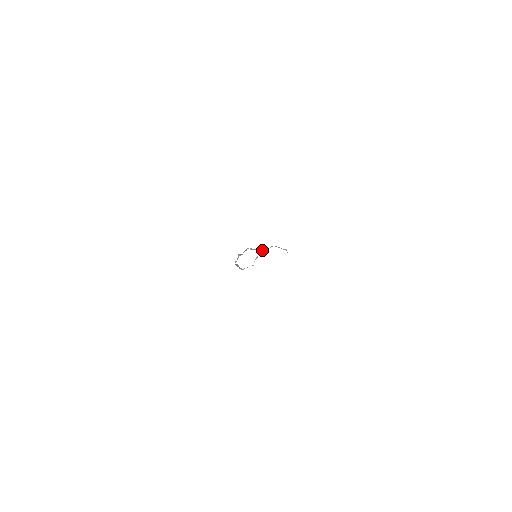
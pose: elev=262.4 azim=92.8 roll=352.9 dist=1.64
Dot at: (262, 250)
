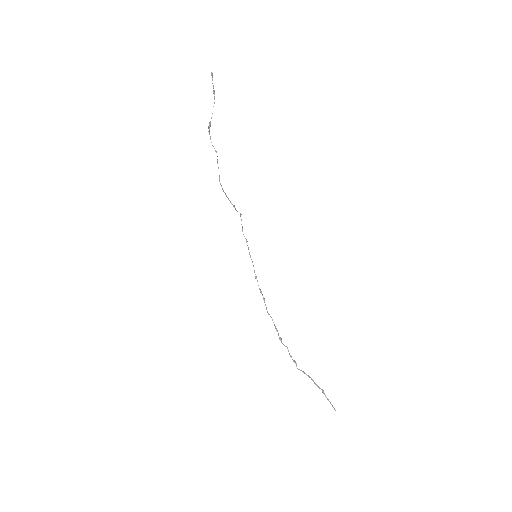
Dot at: occluded
